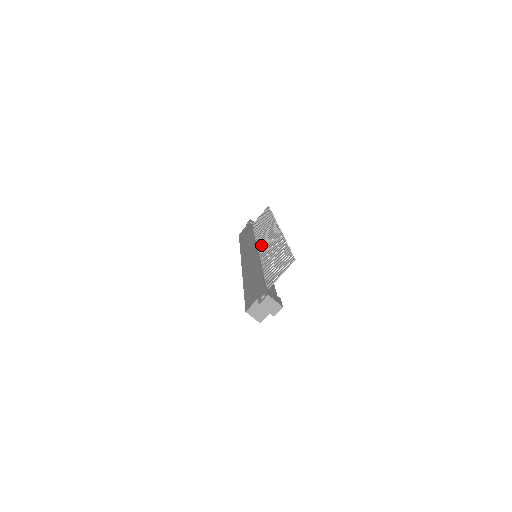
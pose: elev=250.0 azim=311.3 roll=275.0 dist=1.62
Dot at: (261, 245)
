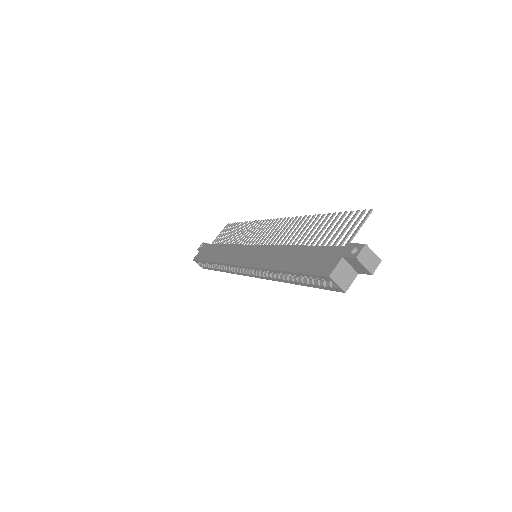
Dot at: (263, 241)
